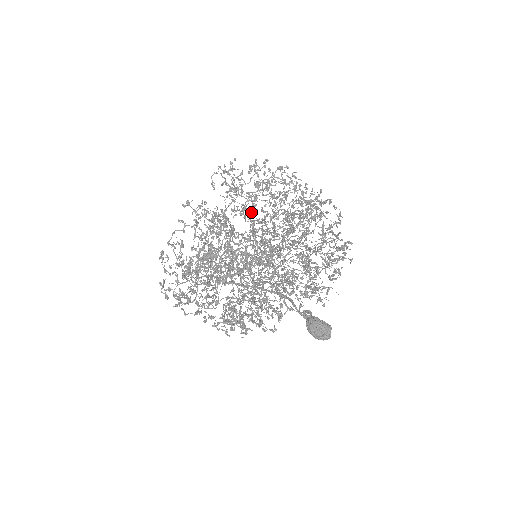
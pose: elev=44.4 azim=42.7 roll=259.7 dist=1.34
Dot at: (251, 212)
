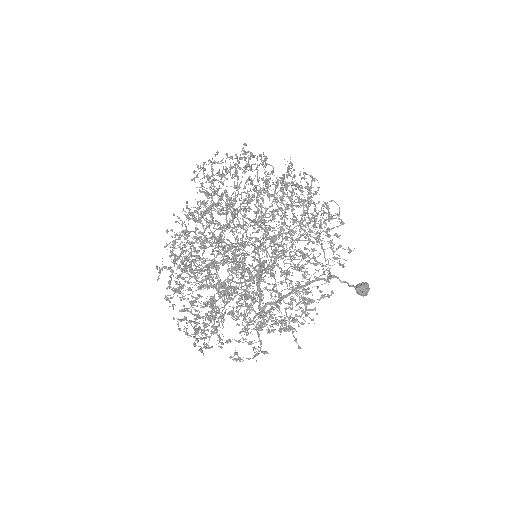
Dot at: occluded
